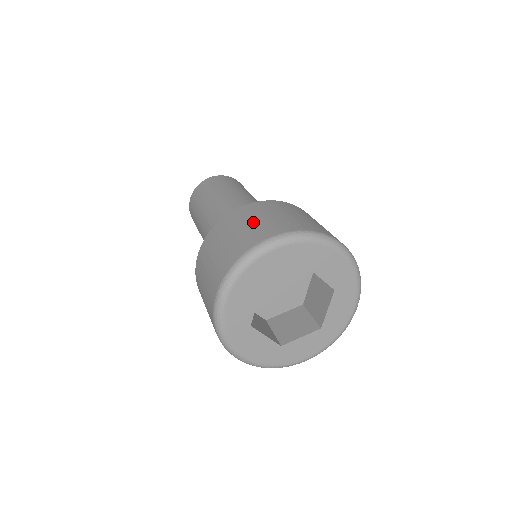
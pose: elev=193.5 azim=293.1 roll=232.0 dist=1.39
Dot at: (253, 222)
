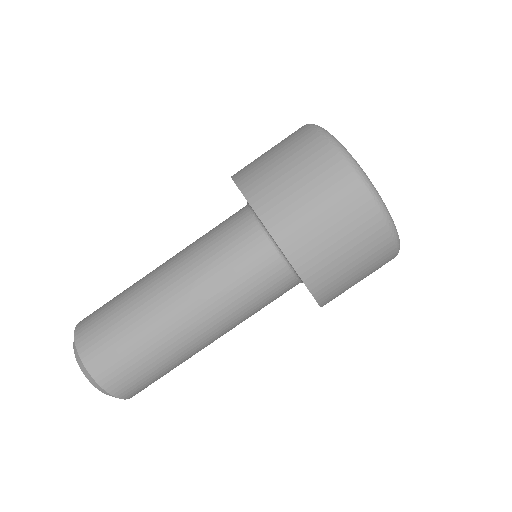
Dot at: occluded
